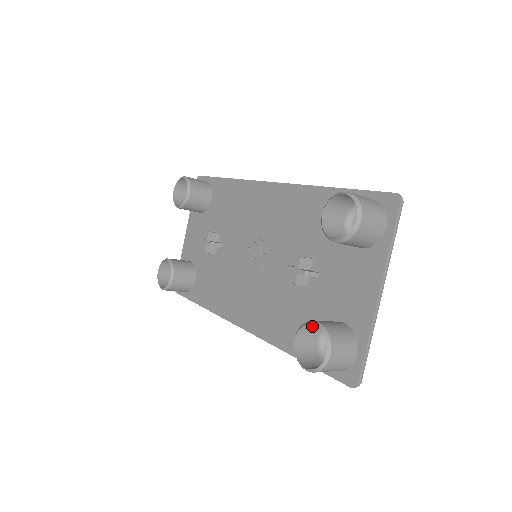
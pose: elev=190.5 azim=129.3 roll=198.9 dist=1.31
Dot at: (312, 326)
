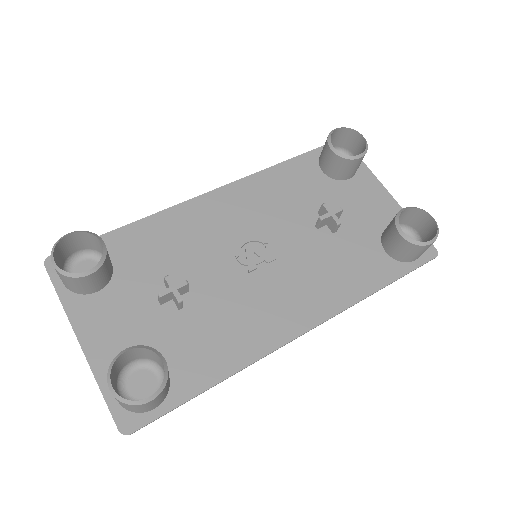
Dot at: (393, 226)
